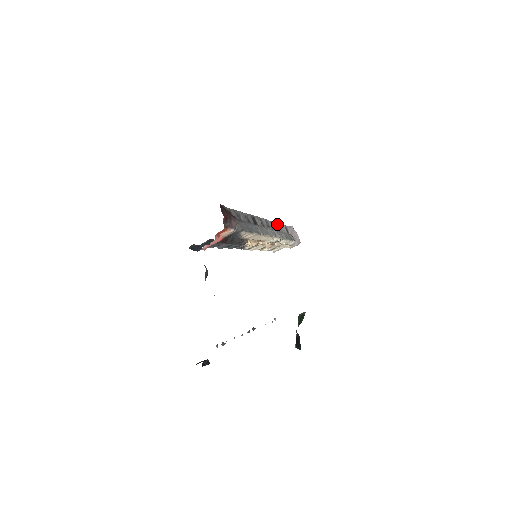
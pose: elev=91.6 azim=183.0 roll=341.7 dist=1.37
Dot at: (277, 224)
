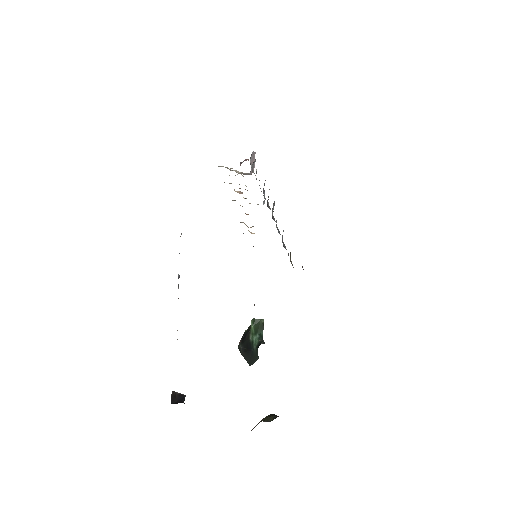
Dot at: occluded
